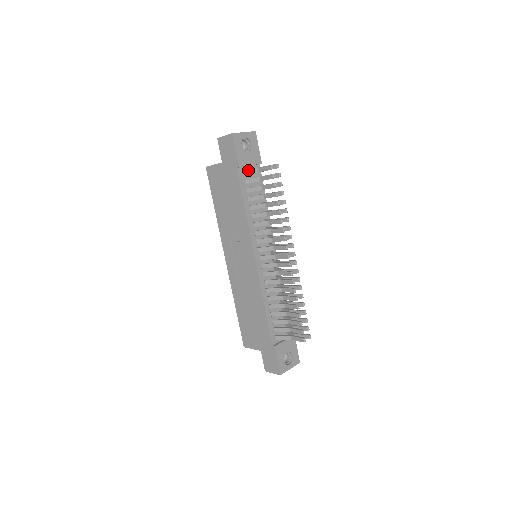
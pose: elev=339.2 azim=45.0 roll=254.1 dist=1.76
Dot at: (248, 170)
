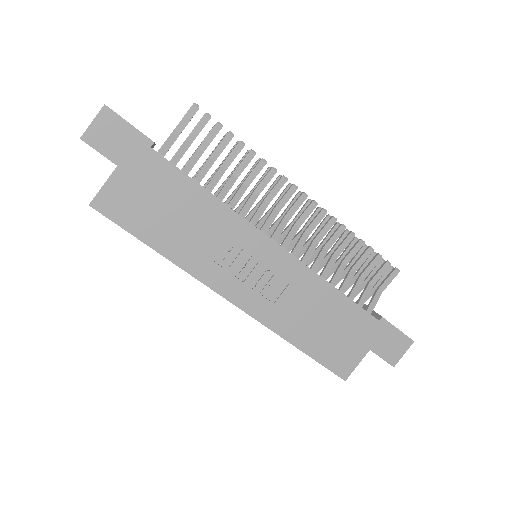
Dot at: (164, 143)
